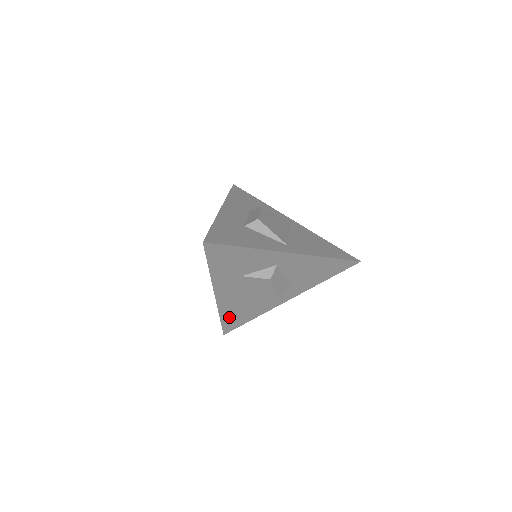
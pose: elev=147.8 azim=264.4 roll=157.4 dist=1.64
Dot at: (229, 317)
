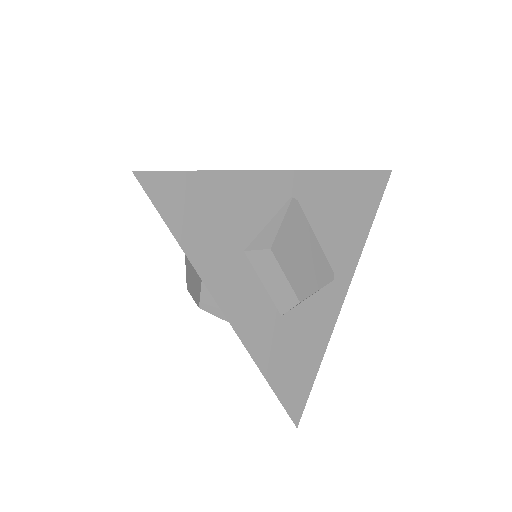
Dot at: occluded
